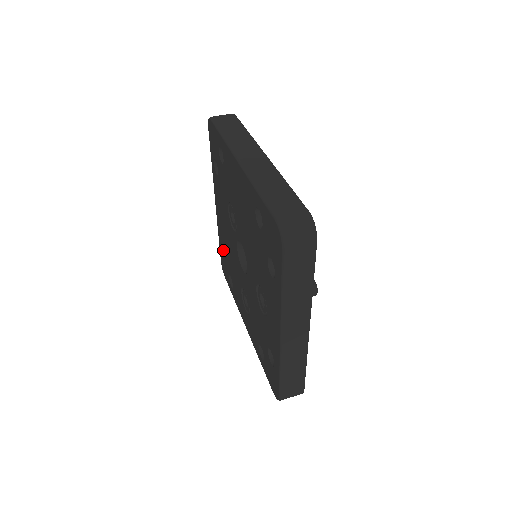
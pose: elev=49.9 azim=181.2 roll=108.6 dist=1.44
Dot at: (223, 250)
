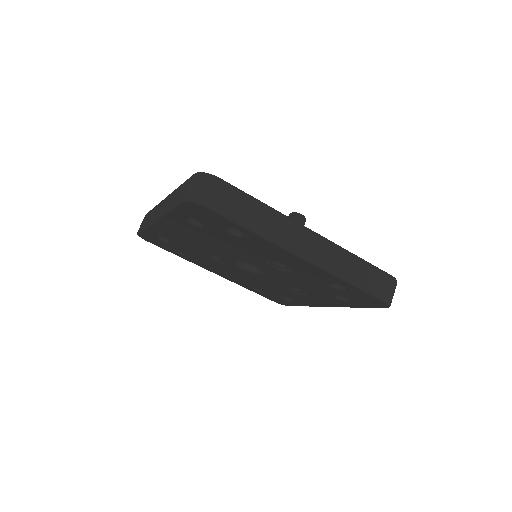
Dot at: (260, 292)
